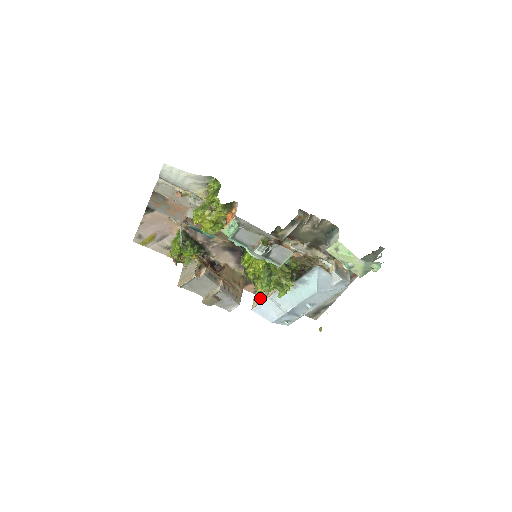
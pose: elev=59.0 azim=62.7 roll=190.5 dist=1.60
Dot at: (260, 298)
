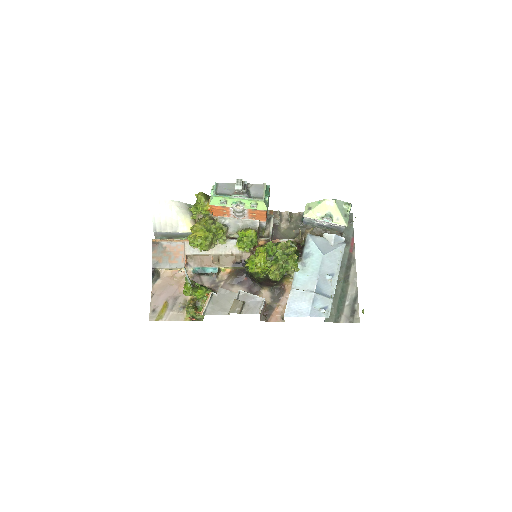
Dot at: occluded
